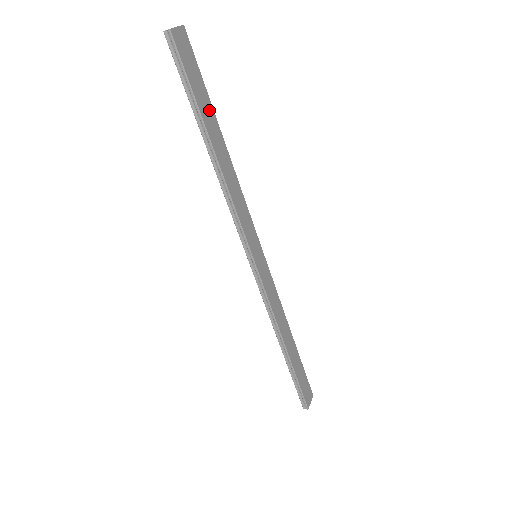
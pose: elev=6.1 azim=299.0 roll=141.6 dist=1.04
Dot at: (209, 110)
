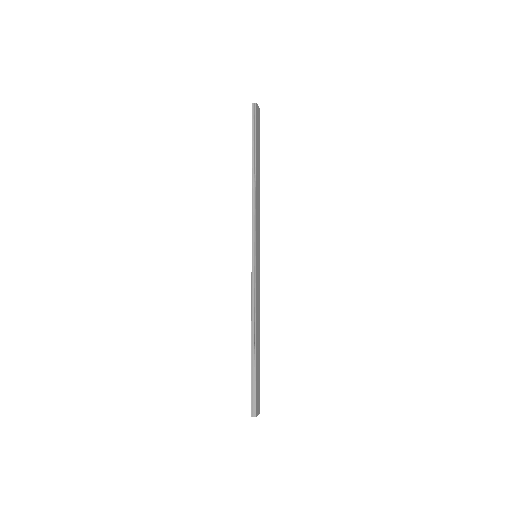
Dot at: (259, 153)
